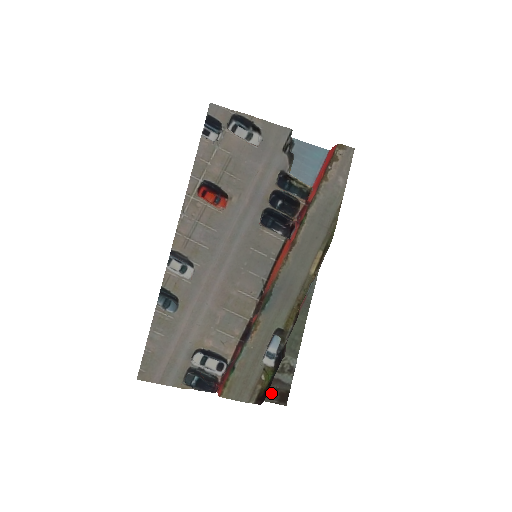
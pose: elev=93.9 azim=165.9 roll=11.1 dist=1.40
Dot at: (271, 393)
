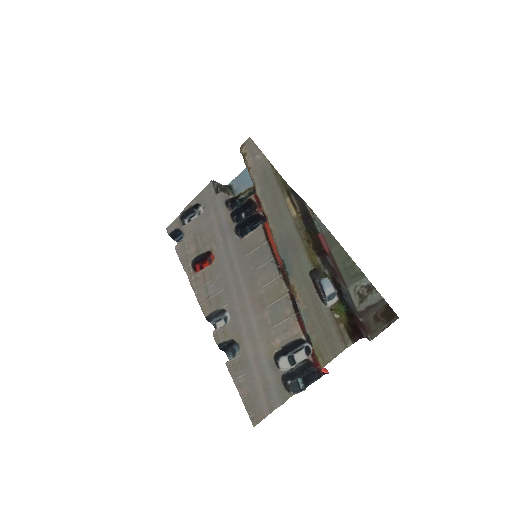
Dot at: (374, 324)
